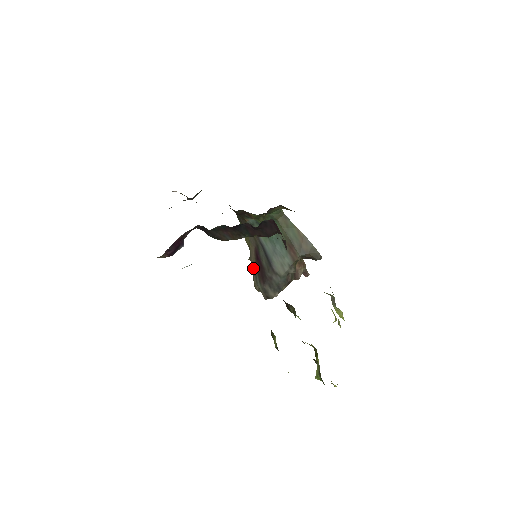
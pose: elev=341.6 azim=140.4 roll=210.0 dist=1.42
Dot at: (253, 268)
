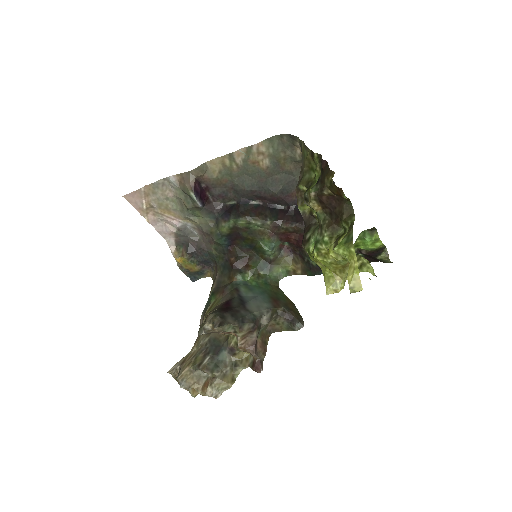
Dot at: occluded
